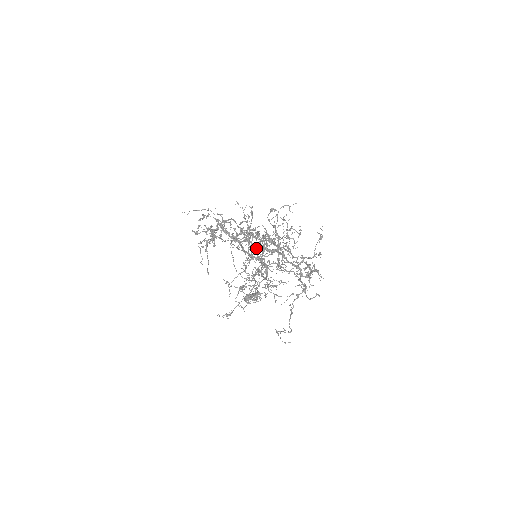
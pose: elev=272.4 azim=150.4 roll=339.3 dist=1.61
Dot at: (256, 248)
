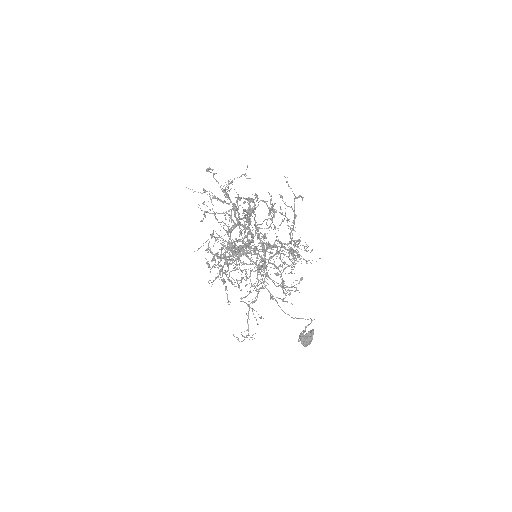
Dot at: (247, 243)
